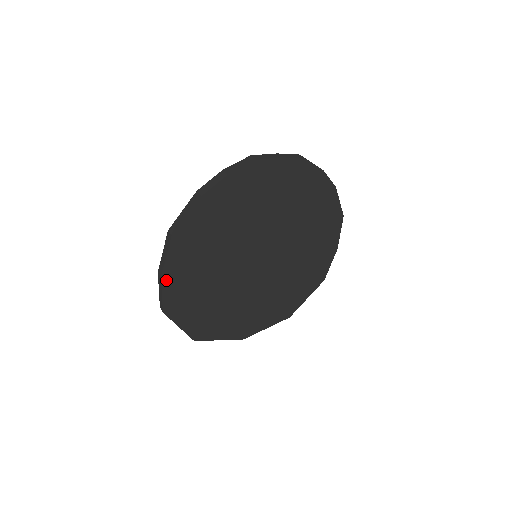
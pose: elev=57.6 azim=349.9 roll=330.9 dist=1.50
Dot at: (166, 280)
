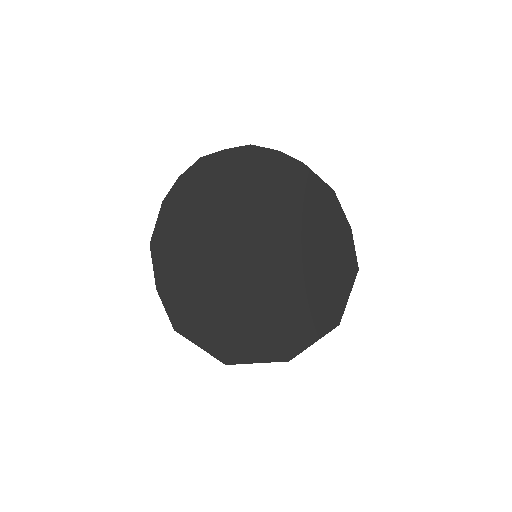
Dot at: (163, 292)
